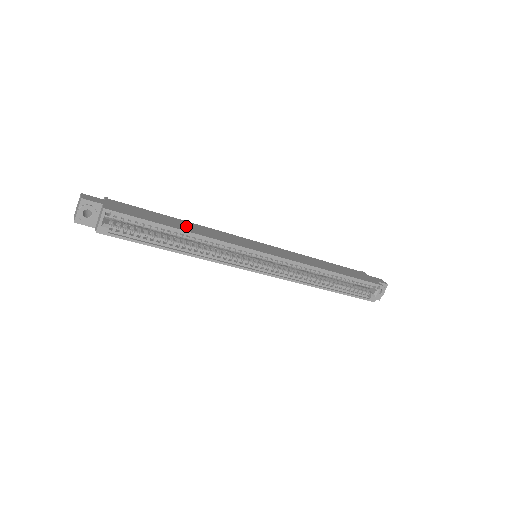
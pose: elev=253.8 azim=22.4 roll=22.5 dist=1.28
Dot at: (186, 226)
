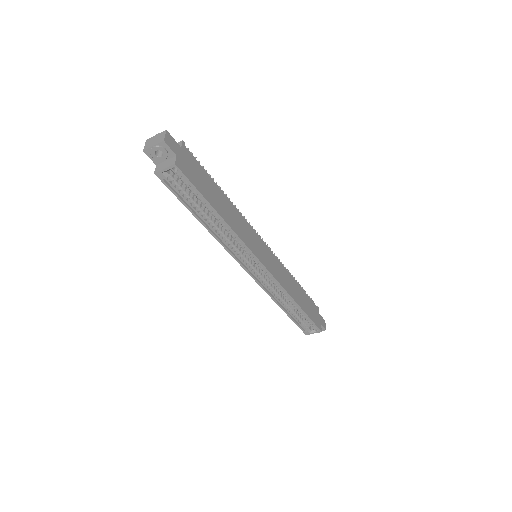
Dot at: (225, 208)
